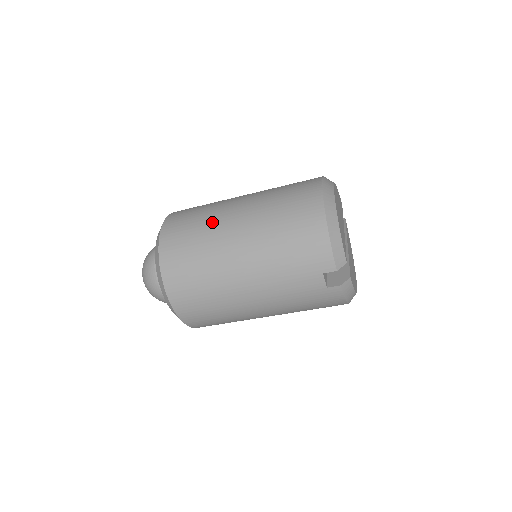
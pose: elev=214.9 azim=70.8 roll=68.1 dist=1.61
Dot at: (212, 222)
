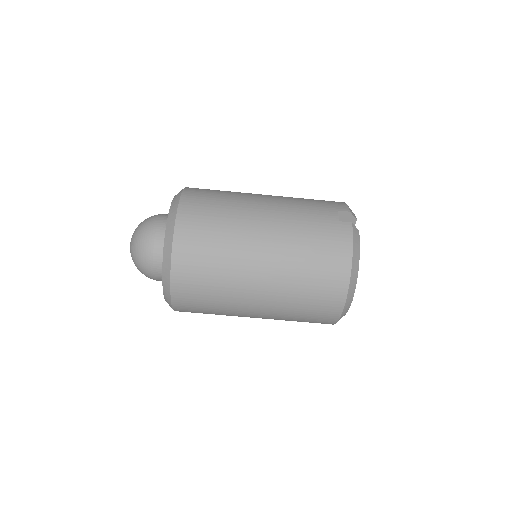
Dot at: occluded
